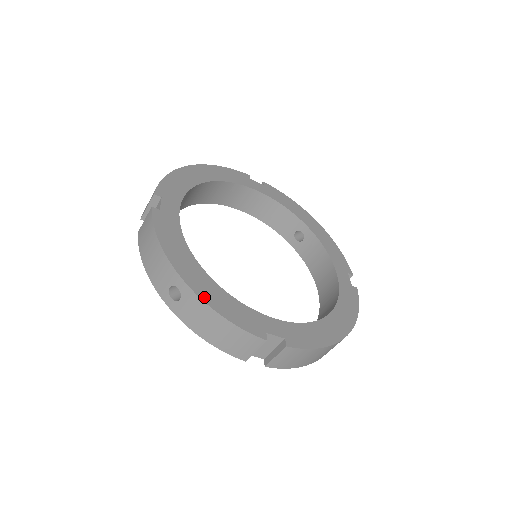
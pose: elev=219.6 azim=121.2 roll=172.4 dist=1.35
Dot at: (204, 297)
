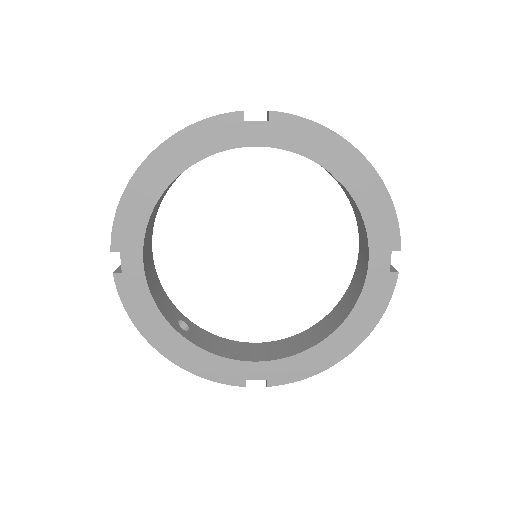
Dot at: (182, 364)
